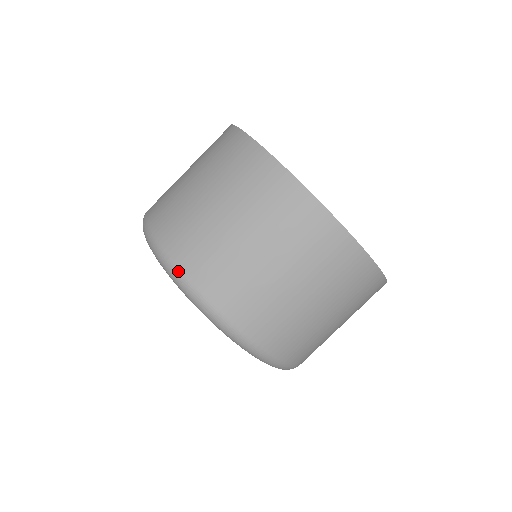
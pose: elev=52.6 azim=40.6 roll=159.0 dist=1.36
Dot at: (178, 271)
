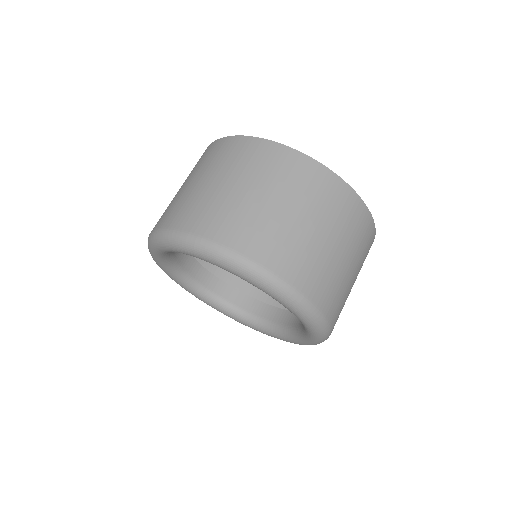
Dot at: (161, 230)
